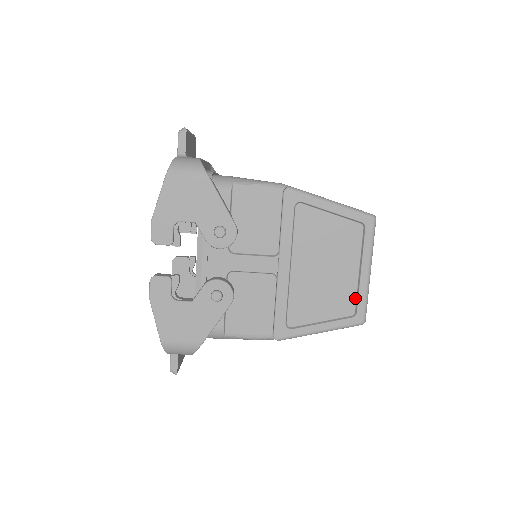
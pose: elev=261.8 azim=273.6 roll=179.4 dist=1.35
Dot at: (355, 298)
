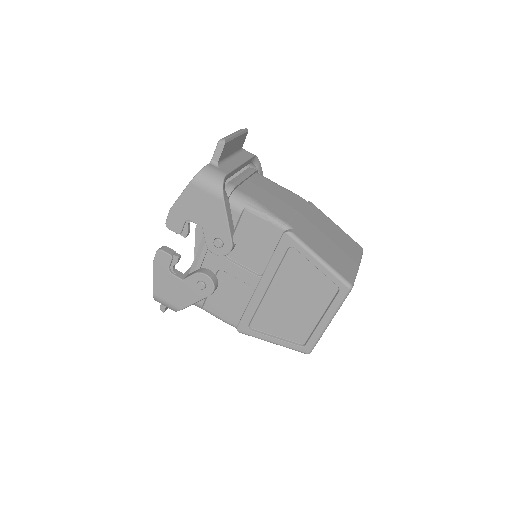
Dot at: (309, 334)
